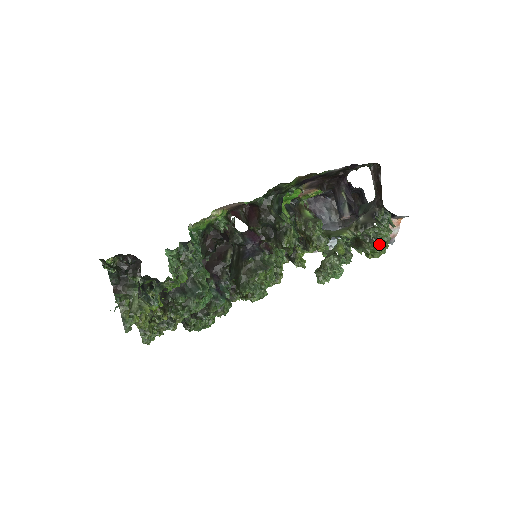
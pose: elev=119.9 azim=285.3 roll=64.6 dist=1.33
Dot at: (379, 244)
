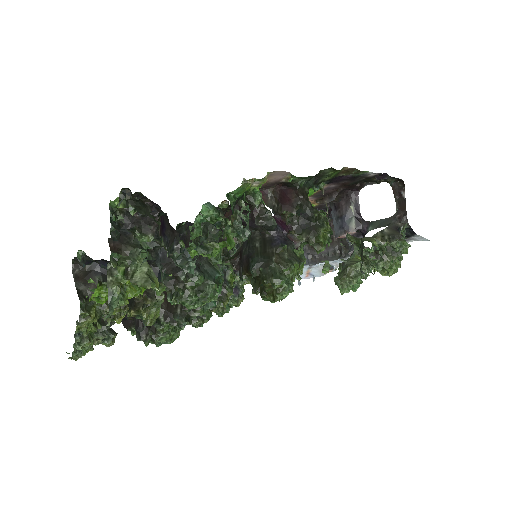
Dot at: (397, 260)
